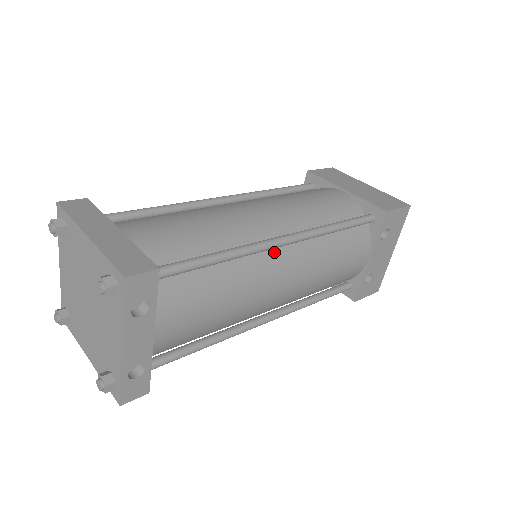
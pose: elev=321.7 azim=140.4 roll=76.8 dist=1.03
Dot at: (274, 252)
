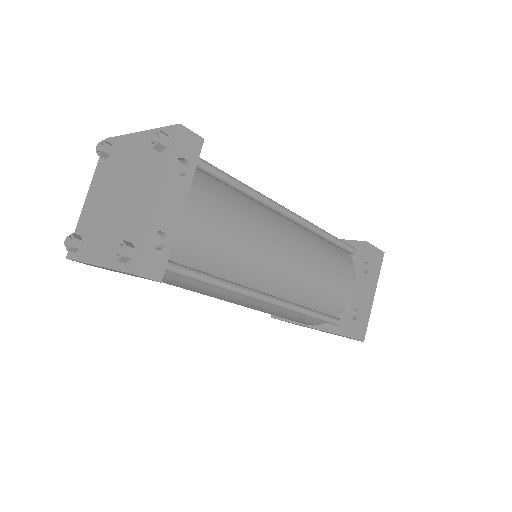
Dot at: (280, 220)
